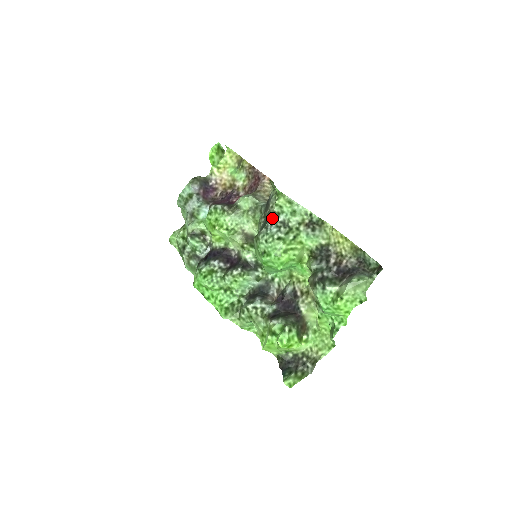
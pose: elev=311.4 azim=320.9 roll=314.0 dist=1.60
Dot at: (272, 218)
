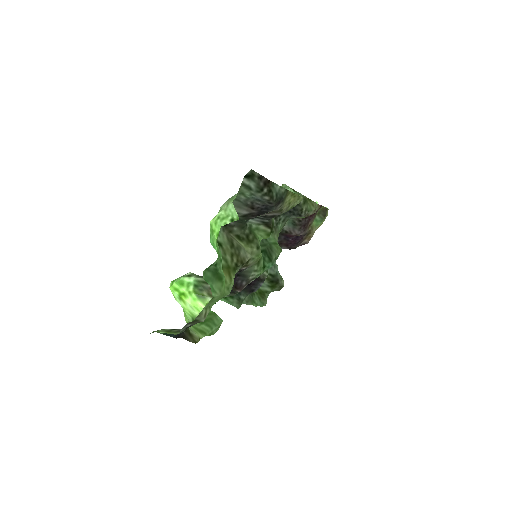
Dot at: occluded
